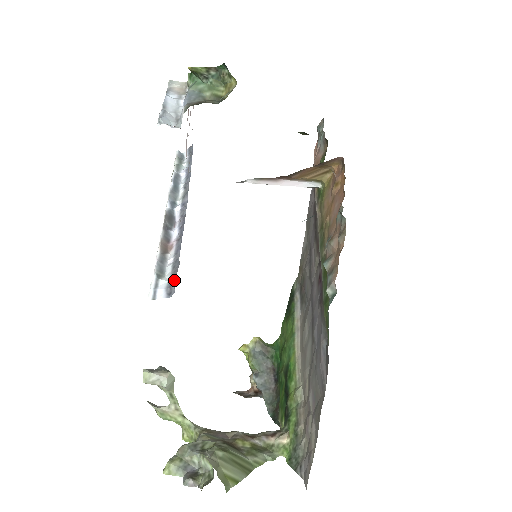
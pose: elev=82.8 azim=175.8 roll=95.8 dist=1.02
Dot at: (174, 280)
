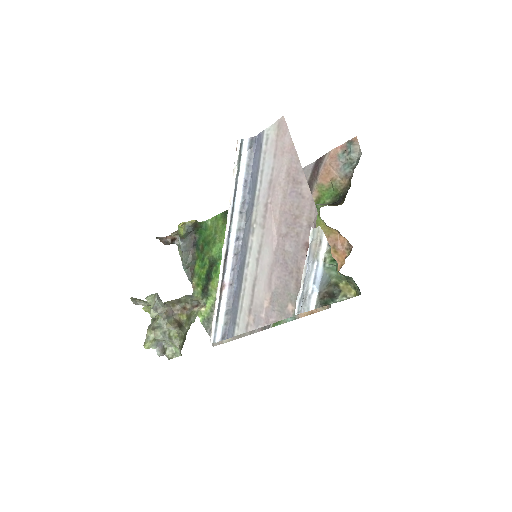
Dot at: (228, 329)
